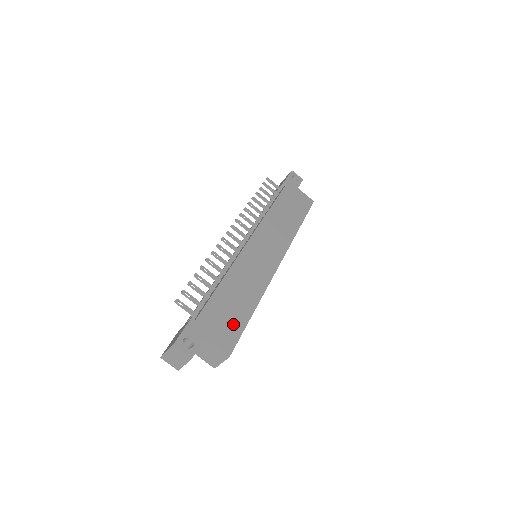
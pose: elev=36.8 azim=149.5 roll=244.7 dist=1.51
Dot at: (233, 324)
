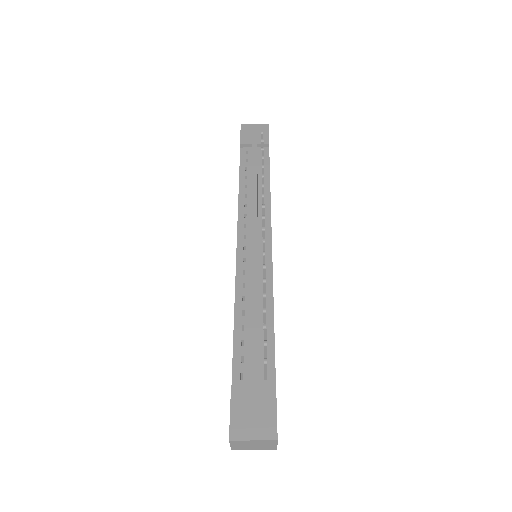
Dot at: occluded
